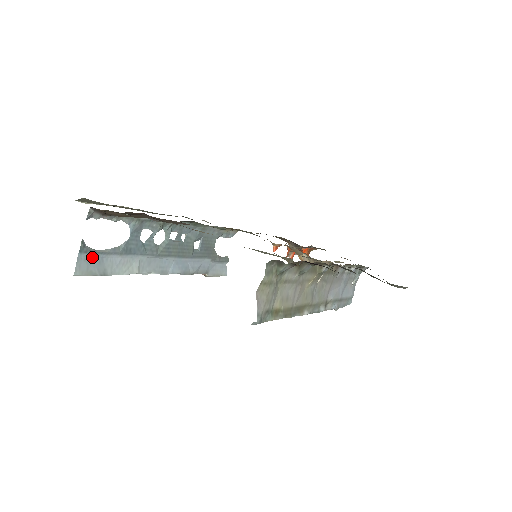
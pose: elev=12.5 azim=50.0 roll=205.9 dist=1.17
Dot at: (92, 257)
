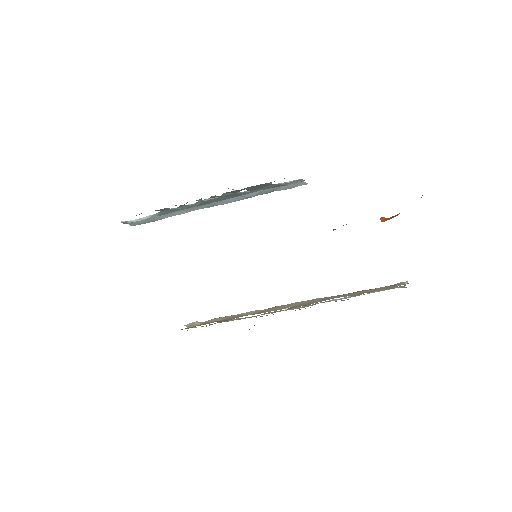
Dot at: (138, 220)
